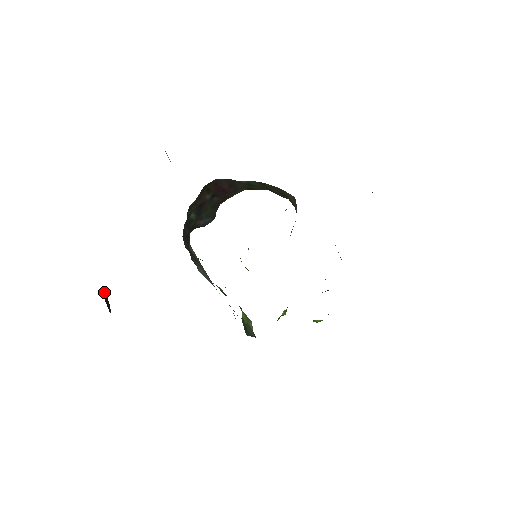
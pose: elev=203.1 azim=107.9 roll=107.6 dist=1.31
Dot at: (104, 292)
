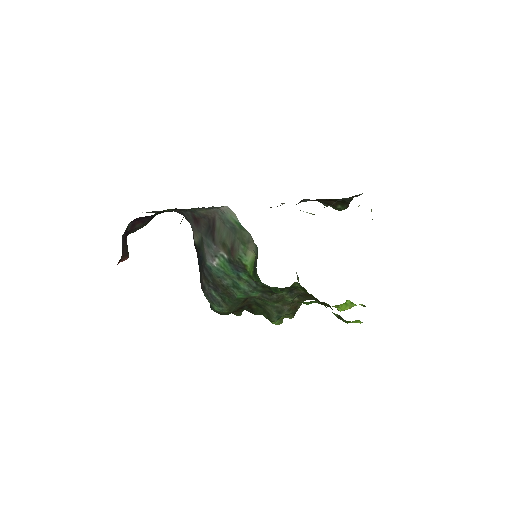
Dot at: occluded
